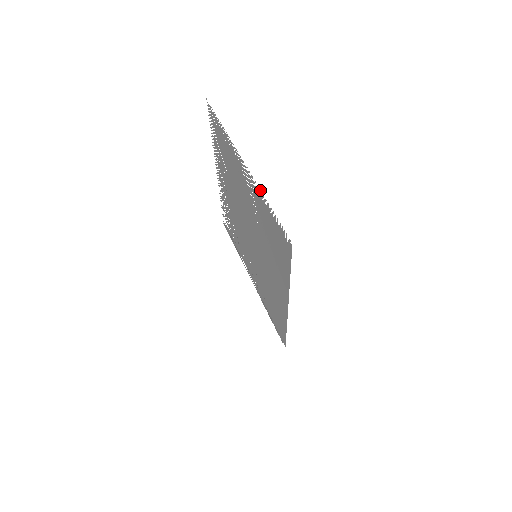
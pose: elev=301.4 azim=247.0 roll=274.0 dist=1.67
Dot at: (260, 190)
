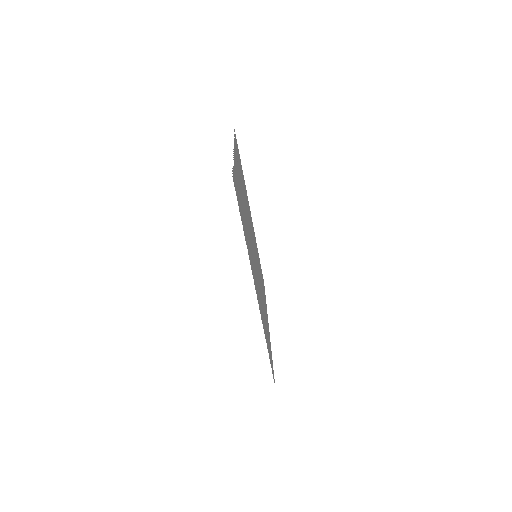
Dot at: occluded
